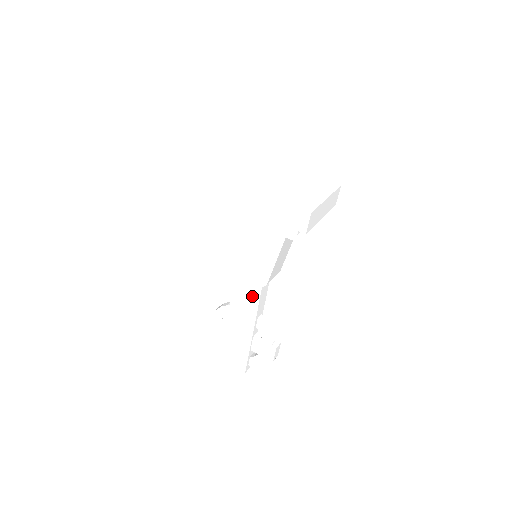
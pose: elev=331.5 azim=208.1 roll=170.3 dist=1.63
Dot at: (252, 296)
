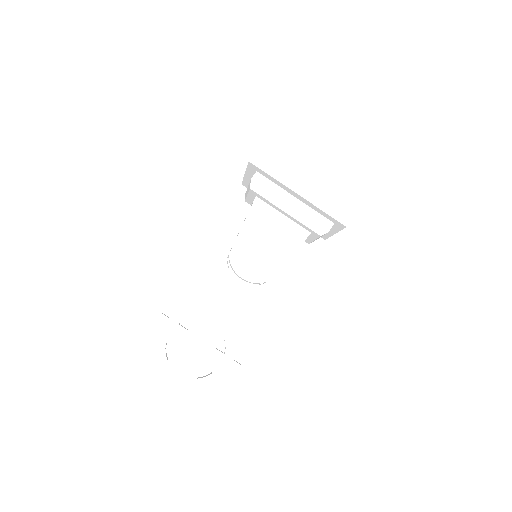
Dot at: (240, 295)
